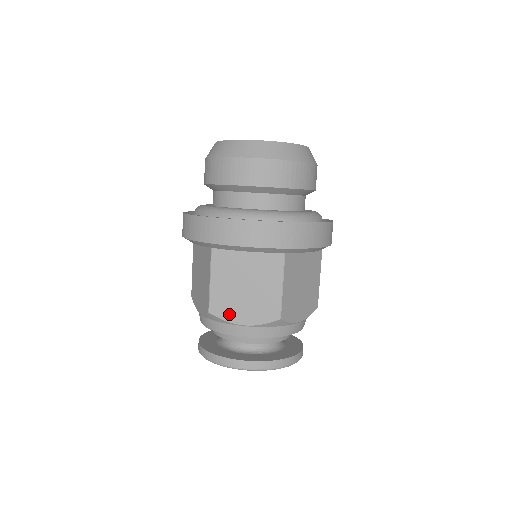
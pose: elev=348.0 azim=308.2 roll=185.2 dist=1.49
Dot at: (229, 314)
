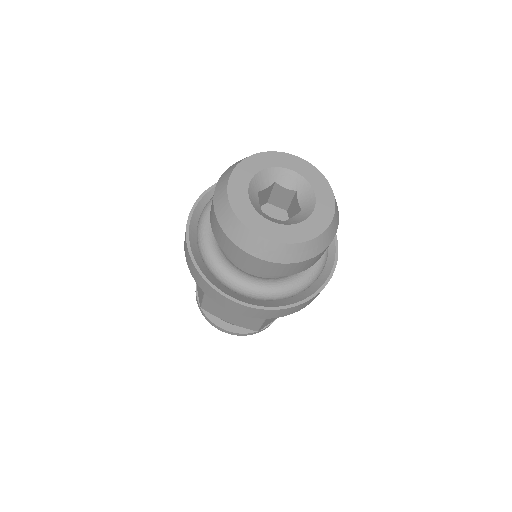
Dot at: (217, 314)
